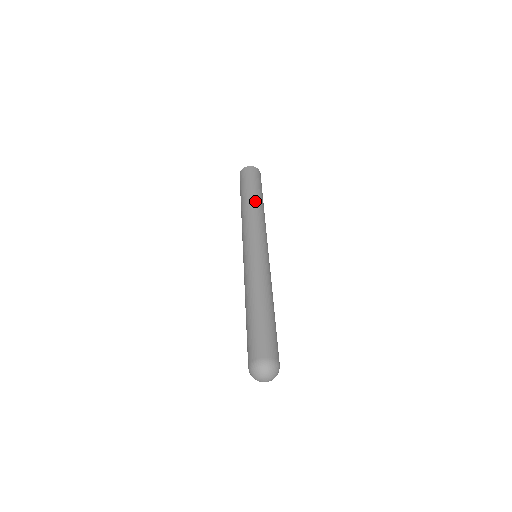
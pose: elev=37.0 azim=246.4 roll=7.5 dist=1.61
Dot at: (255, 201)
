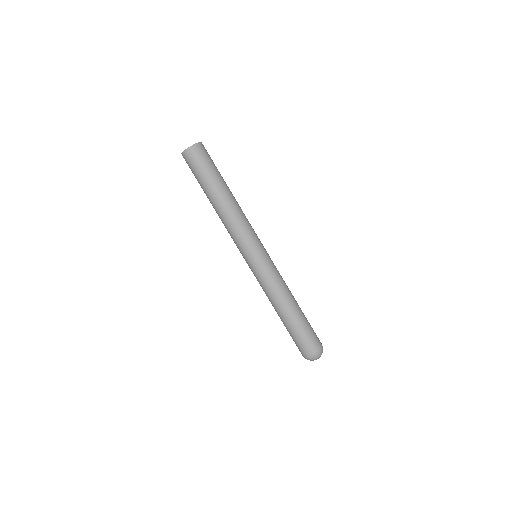
Dot at: (232, 195)
